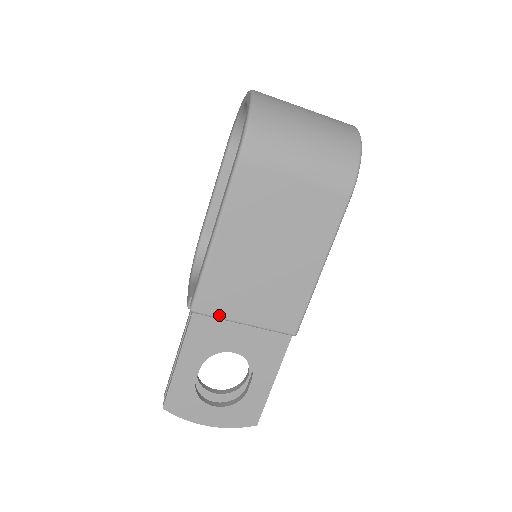
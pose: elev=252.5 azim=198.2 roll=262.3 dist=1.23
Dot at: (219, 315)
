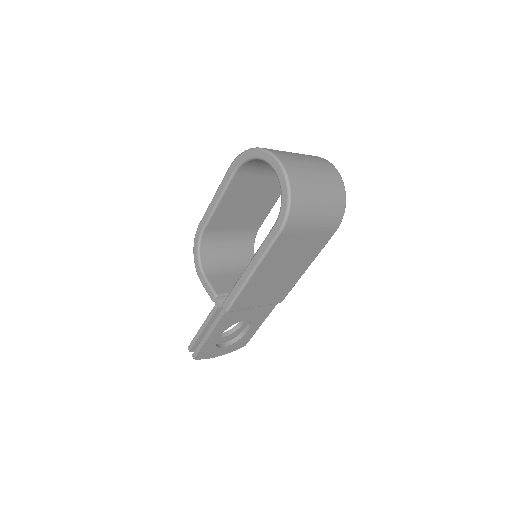
Dot at: (242, 309)
